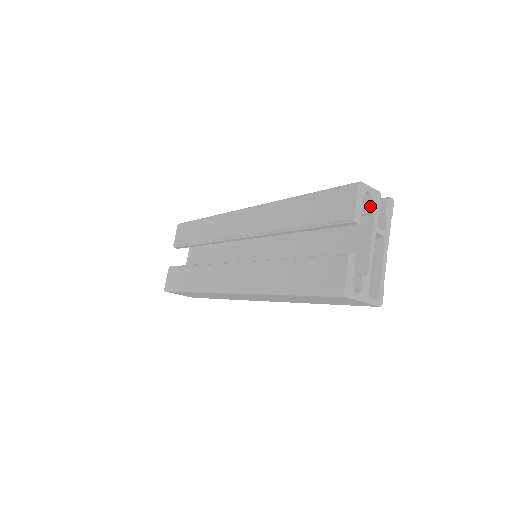
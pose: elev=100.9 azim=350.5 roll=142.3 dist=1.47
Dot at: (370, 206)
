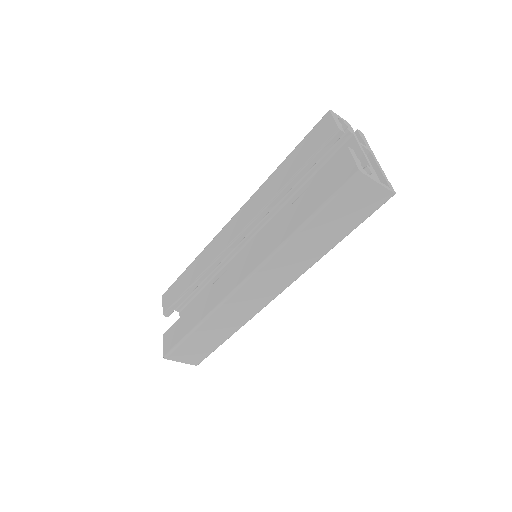
Dot at: (346, 129)
